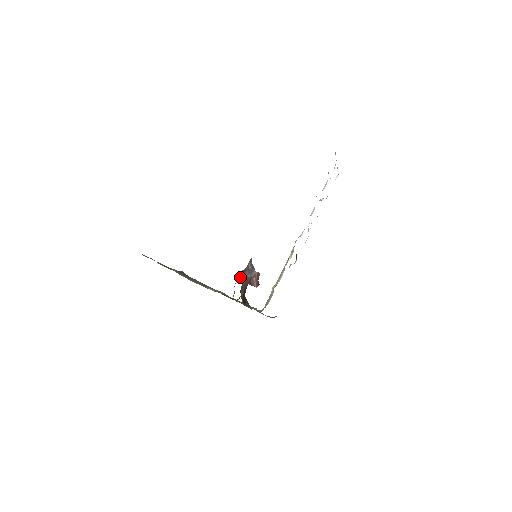
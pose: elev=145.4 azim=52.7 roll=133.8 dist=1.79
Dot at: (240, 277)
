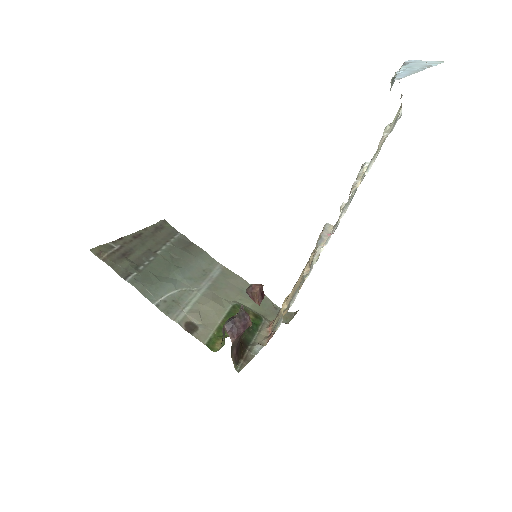
Dot at: (228, 333)
